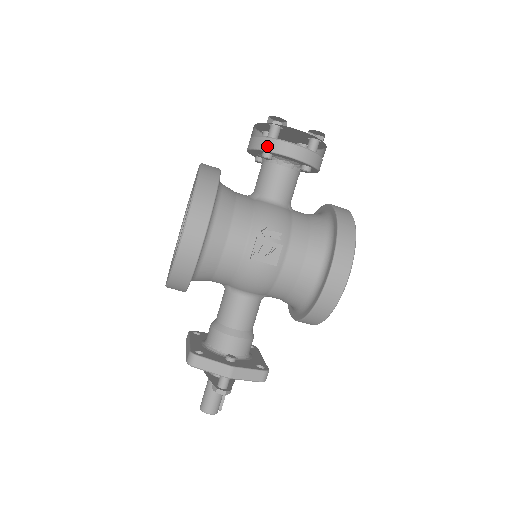
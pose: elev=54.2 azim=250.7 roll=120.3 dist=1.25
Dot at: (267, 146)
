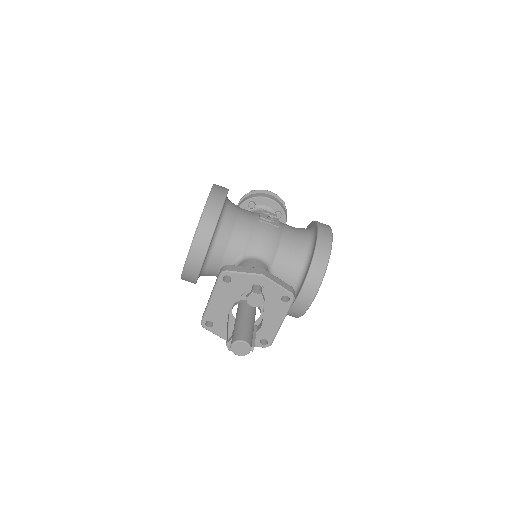
Dot at: (252, 196)
